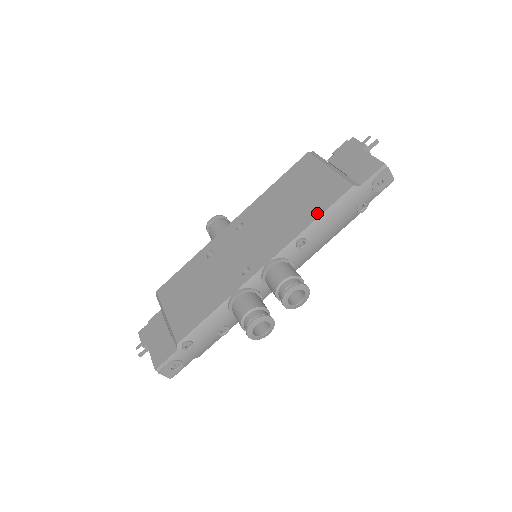
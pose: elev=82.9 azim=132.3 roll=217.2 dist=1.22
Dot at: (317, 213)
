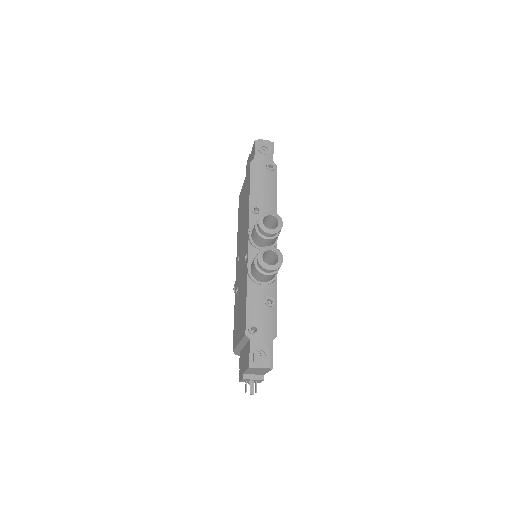
Dot at: (249, 191)
